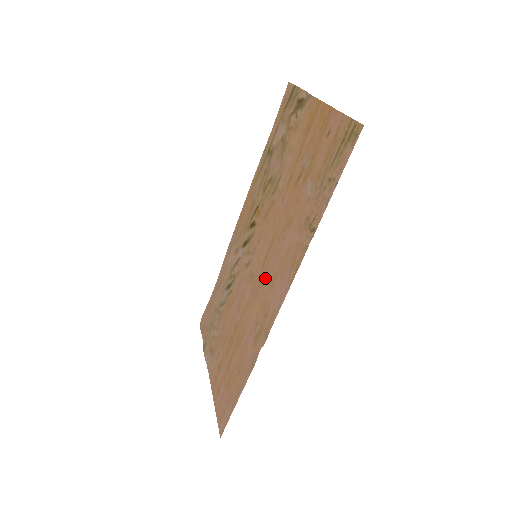
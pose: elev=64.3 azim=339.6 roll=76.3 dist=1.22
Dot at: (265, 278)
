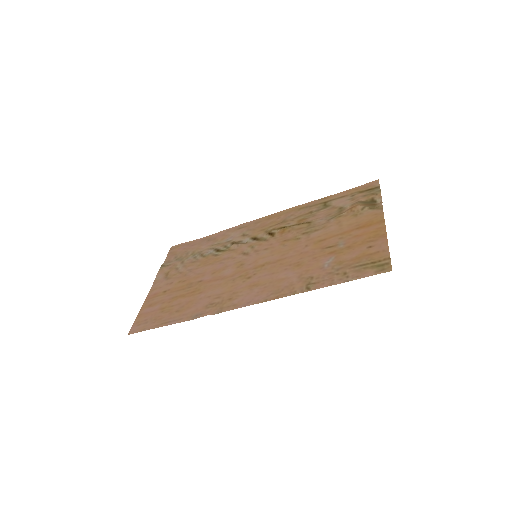
Dot at: (250, 277)
